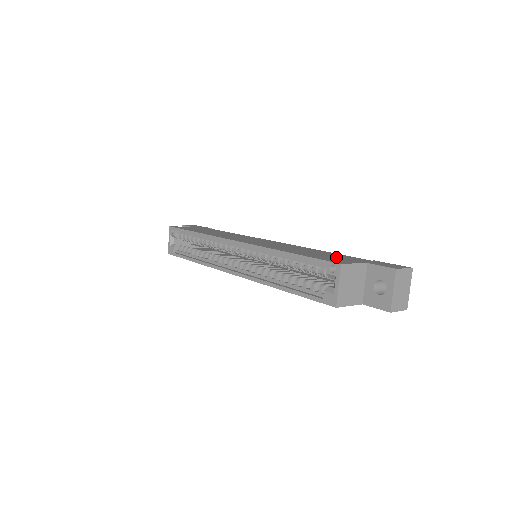
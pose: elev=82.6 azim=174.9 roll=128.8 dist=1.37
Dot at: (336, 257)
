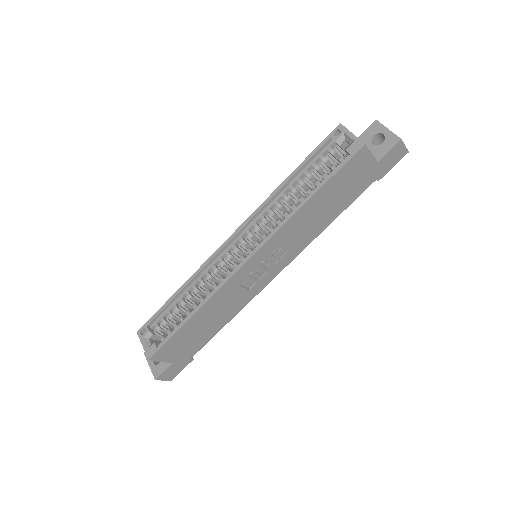
Dot at: occluded
